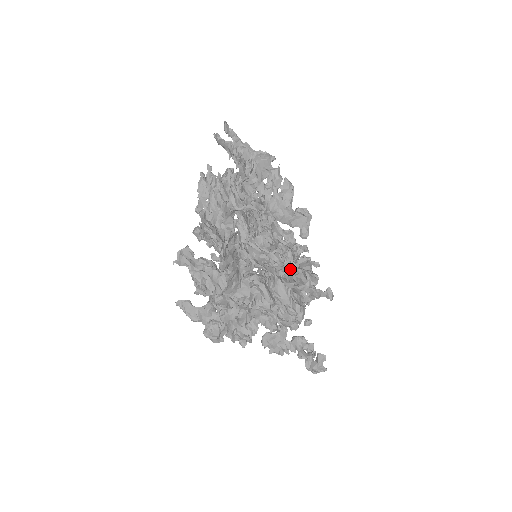
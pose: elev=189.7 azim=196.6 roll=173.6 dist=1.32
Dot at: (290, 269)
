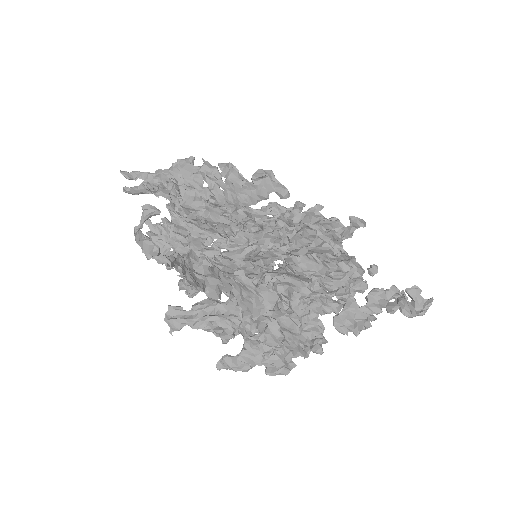
Dot at: (288, 236)
